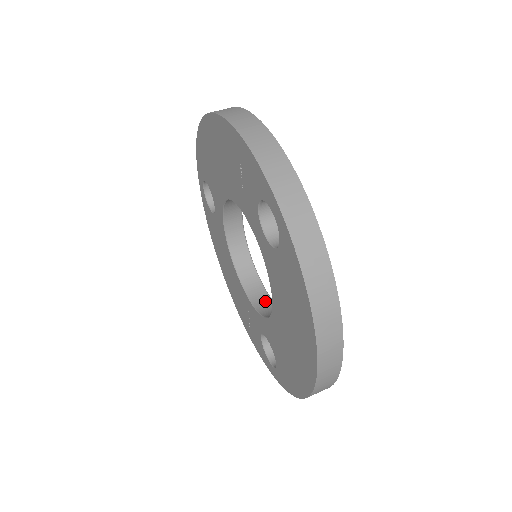
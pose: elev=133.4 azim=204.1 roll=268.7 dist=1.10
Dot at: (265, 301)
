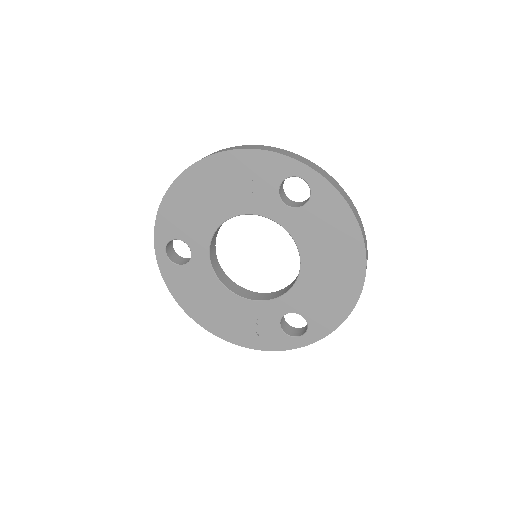
Dot at: (268, 295)
